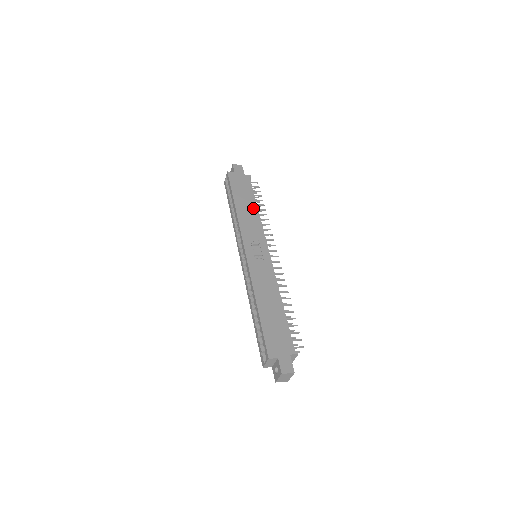
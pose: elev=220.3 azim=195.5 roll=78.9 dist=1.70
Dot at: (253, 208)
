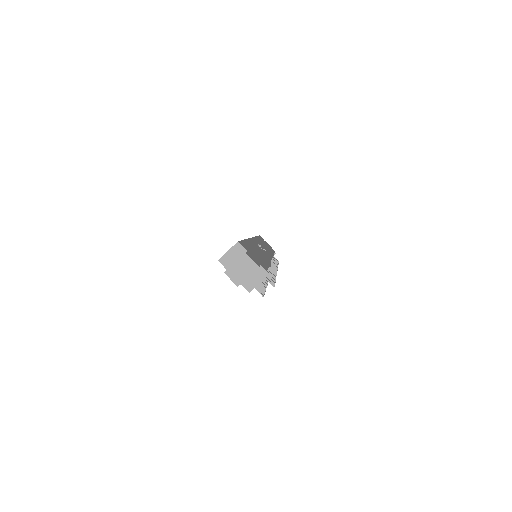
Dot at: (270, 251)
